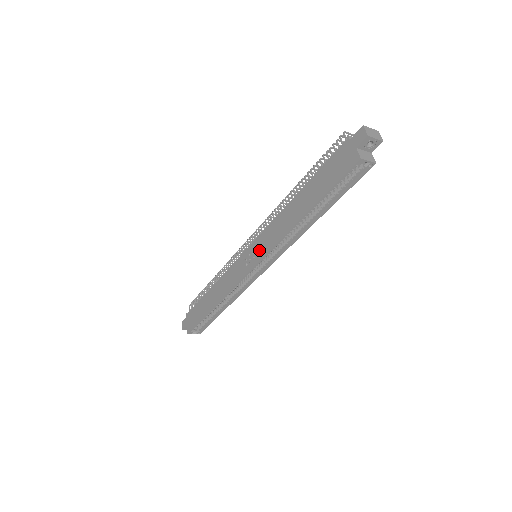
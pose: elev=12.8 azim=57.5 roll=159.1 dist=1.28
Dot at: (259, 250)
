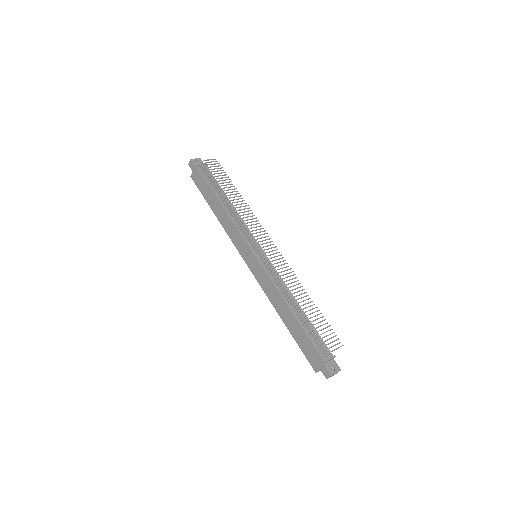
Dot at: (256, 271)
